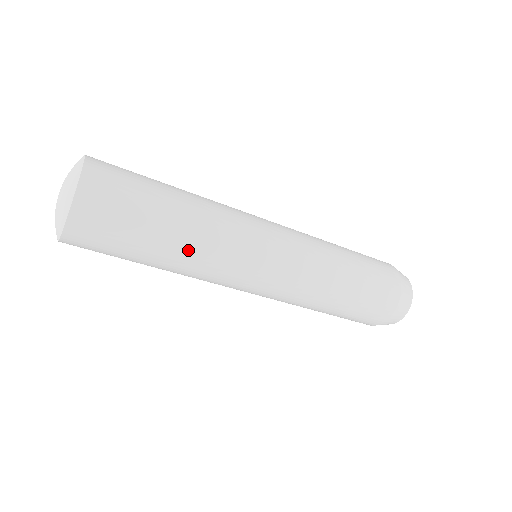
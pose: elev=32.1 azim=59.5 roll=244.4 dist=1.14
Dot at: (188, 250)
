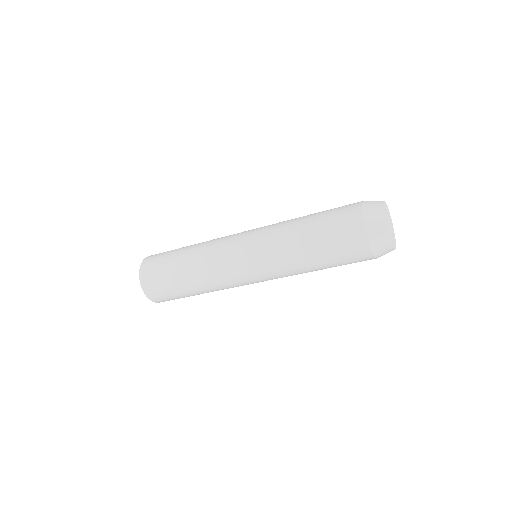
Dot at: (202, 285)
